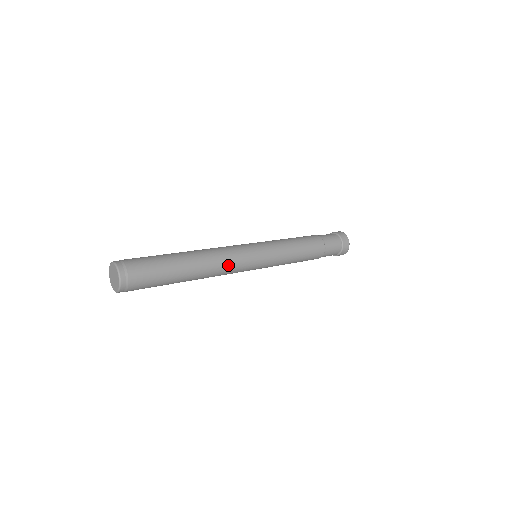
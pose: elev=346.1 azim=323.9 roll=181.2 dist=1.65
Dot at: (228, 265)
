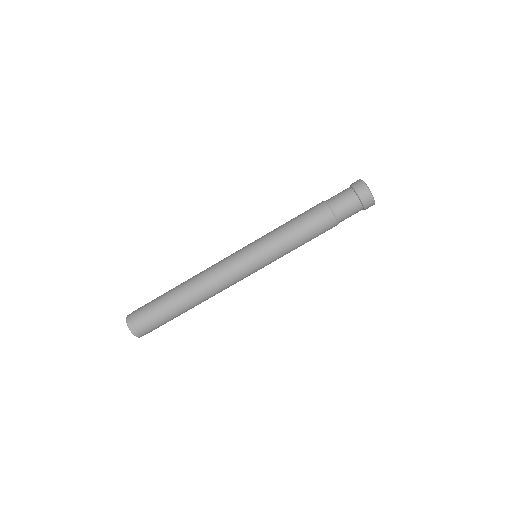
Dot at: (221, 284)
